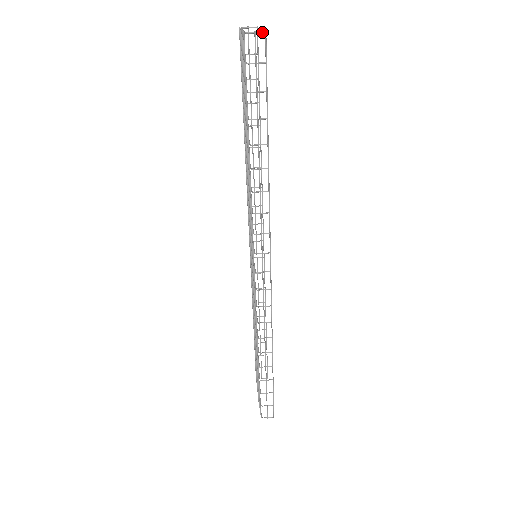
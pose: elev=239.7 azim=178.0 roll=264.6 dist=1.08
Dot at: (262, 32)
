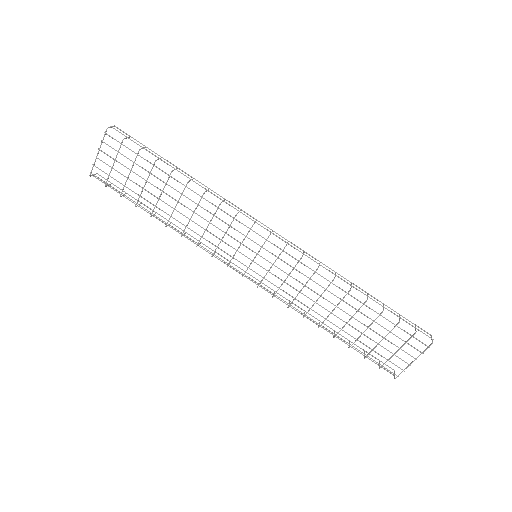
Dot at: (113, 126)
